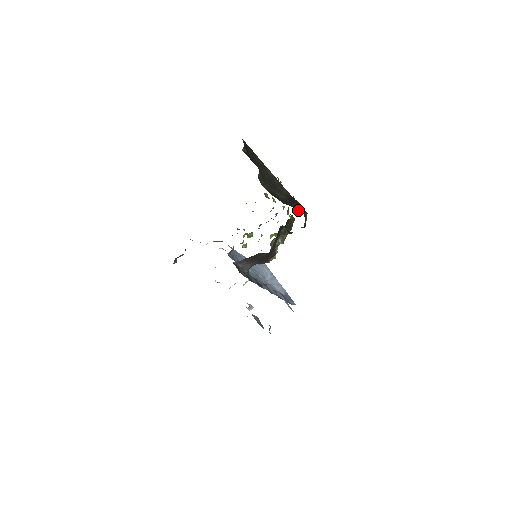
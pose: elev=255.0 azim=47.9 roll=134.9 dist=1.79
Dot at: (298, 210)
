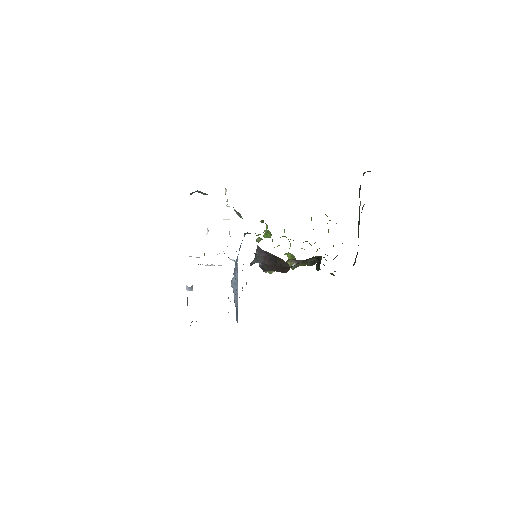
Dot at: (355, 260)
